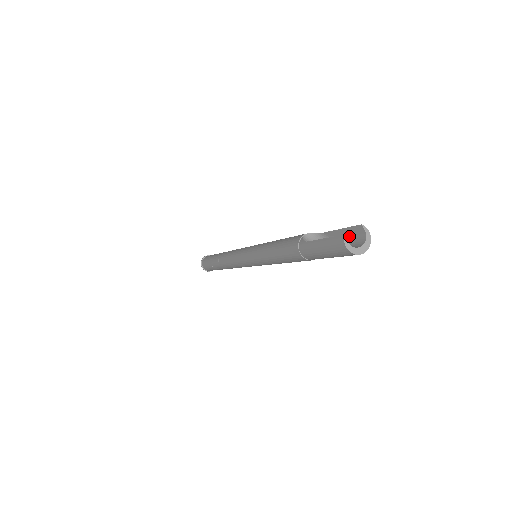
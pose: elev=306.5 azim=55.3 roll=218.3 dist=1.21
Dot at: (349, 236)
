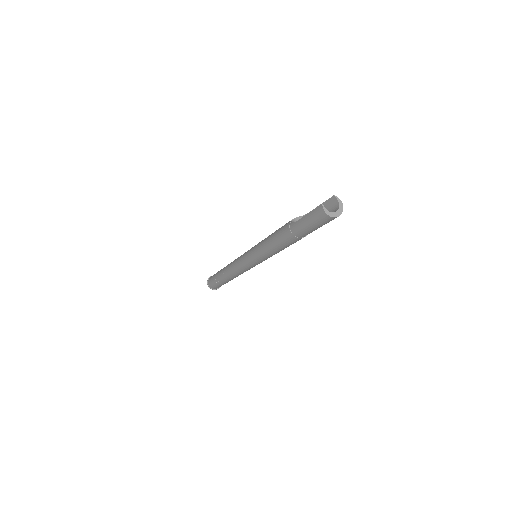
Dot at: (327, 208)
